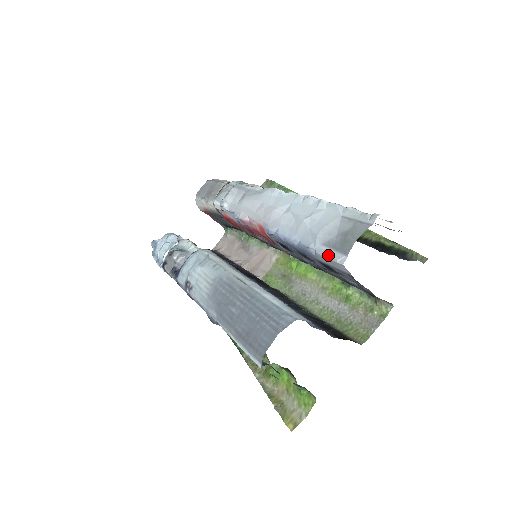
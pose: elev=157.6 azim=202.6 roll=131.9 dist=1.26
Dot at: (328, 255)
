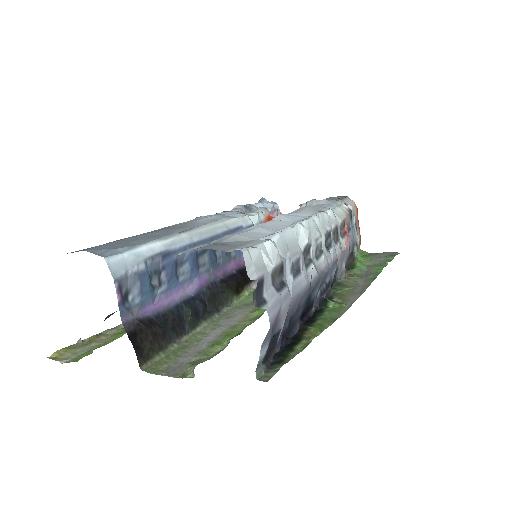
Dot at: (192, 248)
